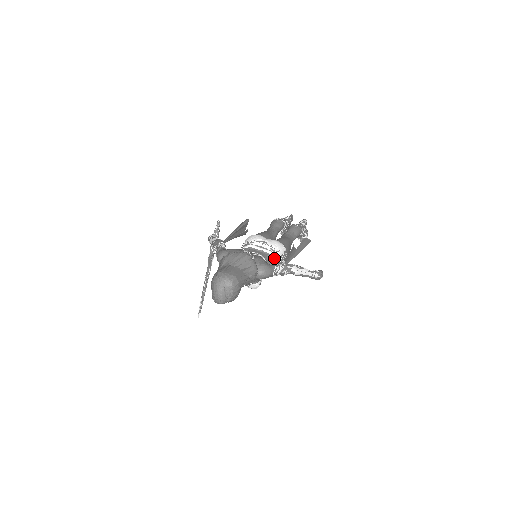
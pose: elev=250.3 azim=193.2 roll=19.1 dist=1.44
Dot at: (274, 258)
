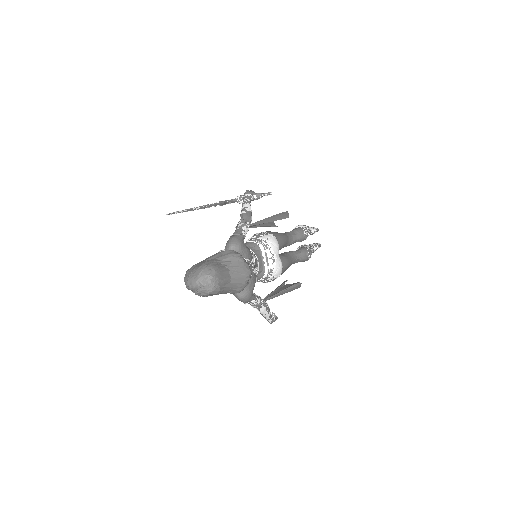
Dot at: (264, 278)
